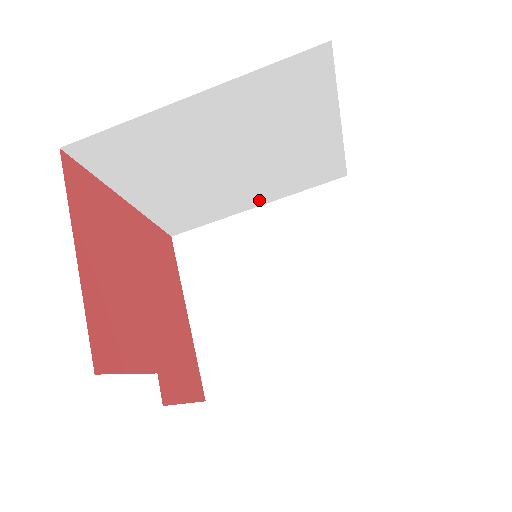
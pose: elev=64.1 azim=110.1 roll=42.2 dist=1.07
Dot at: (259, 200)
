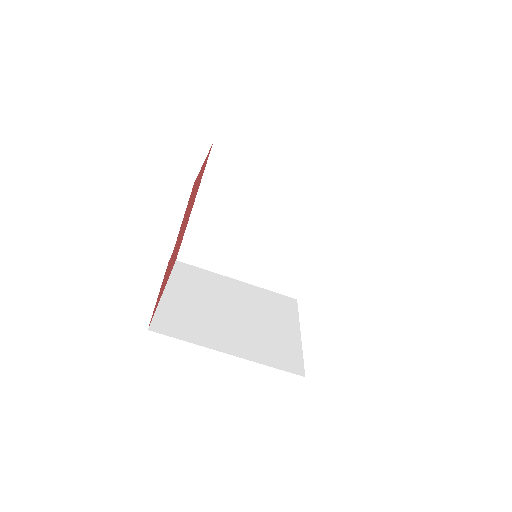
Dot at: (244, 275)
